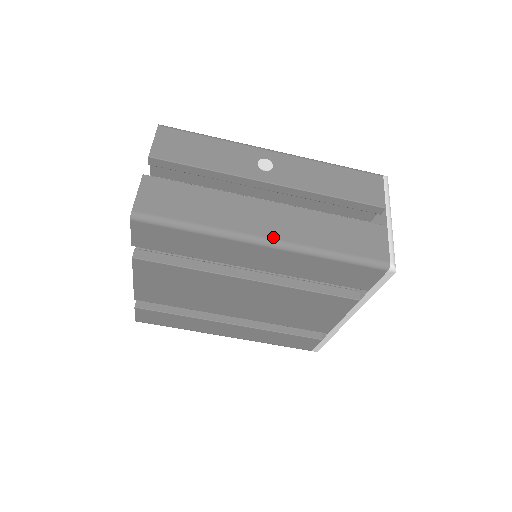
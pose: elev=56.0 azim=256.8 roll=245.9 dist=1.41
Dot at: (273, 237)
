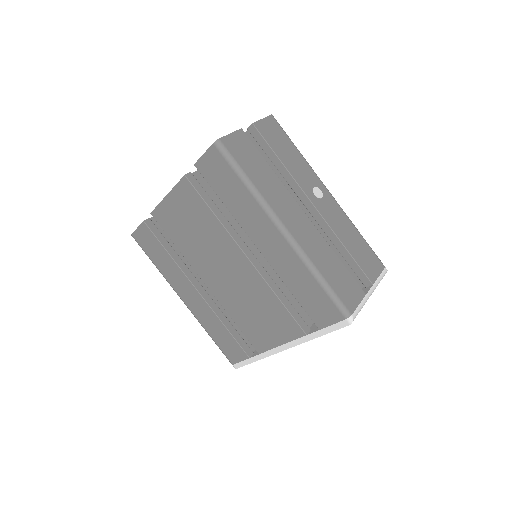
Dot at: (291, 232)
